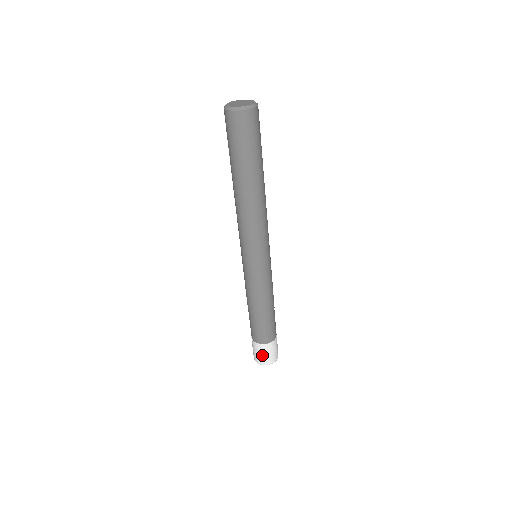
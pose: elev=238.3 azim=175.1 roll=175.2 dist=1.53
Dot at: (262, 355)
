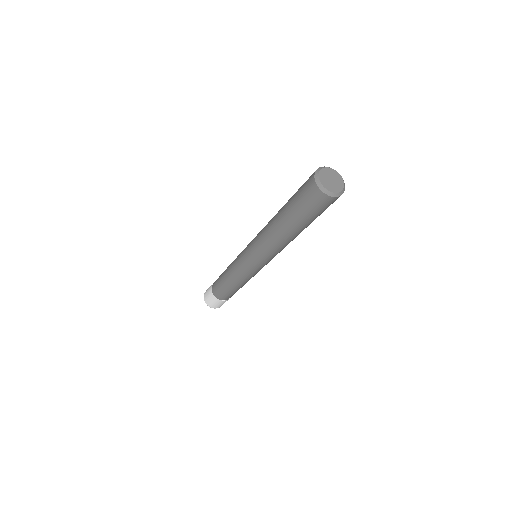
Dot at: (210, 300)
